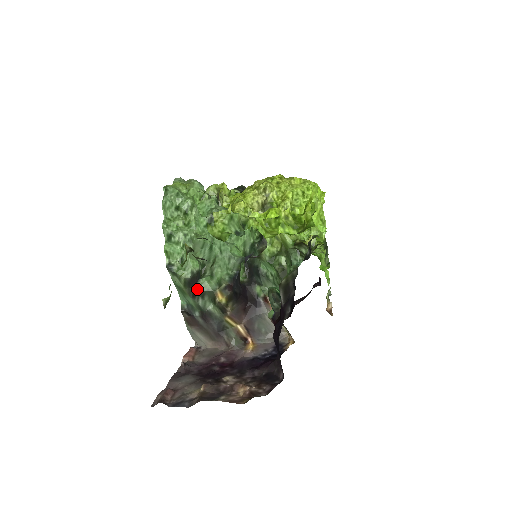
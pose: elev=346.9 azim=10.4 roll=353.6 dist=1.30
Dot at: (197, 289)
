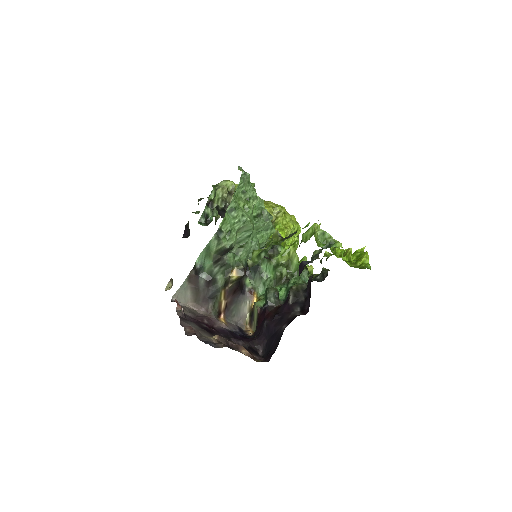
Dot at: (223, 259)
